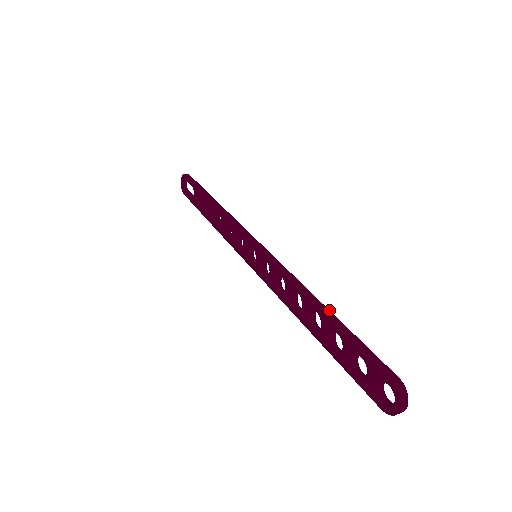
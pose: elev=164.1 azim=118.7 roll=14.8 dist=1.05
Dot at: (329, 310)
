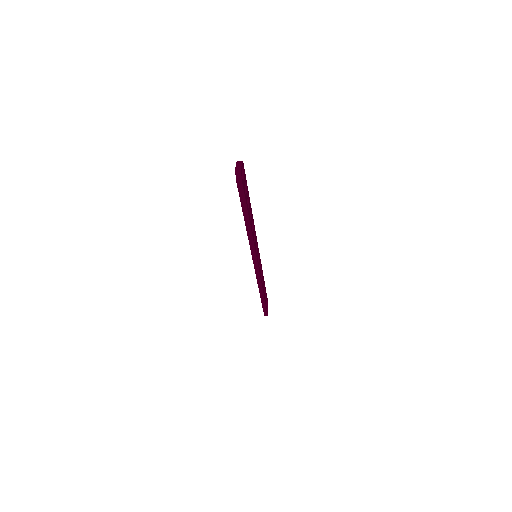
Dot at: (250, 203)
